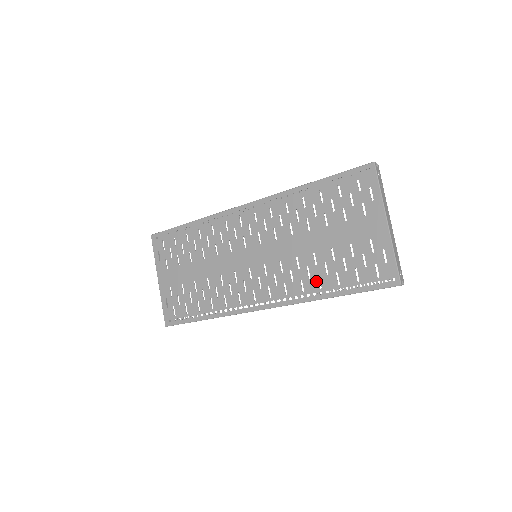
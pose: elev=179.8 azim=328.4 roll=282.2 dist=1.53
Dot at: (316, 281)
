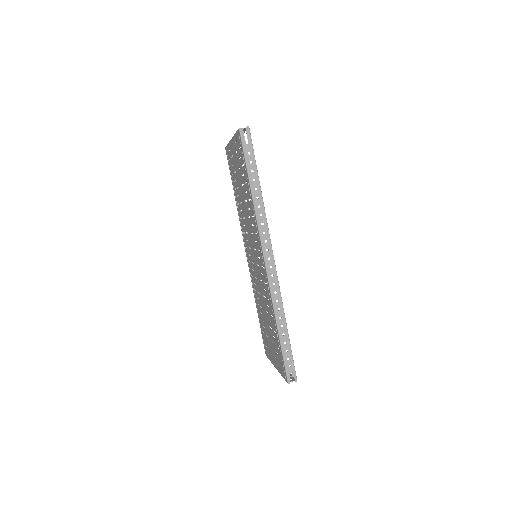
Dot at: (257, 302)
